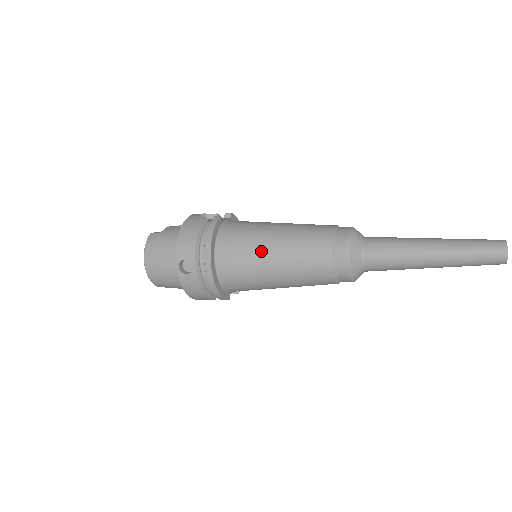
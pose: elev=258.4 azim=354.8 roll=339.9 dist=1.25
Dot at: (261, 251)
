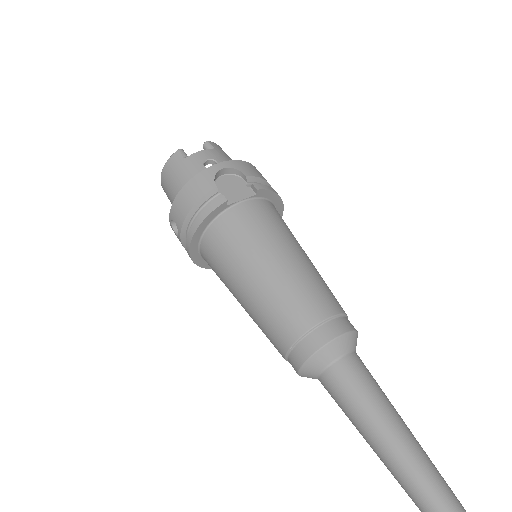
Dot at: (235, 279)
